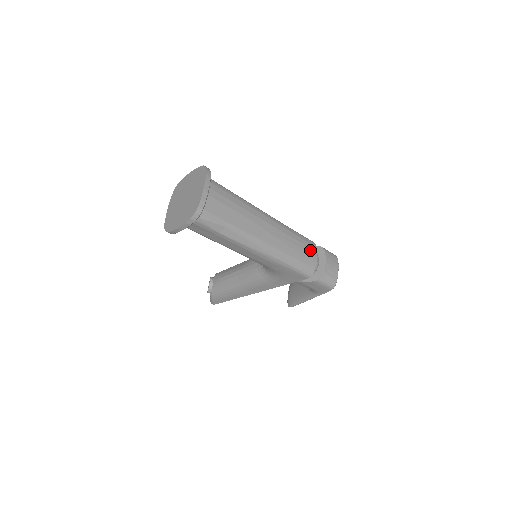
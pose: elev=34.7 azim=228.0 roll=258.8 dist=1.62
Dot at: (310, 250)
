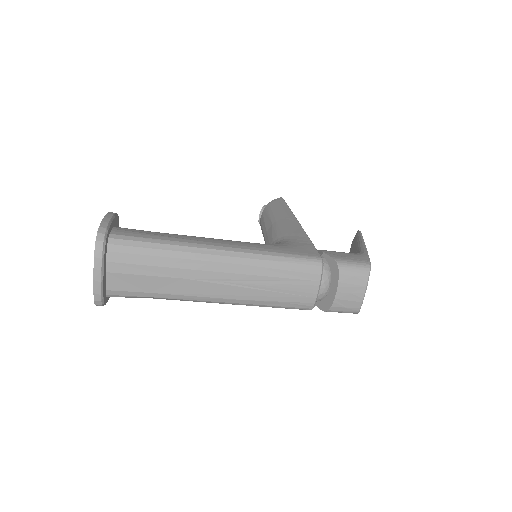
Dot at: (305, 283)
